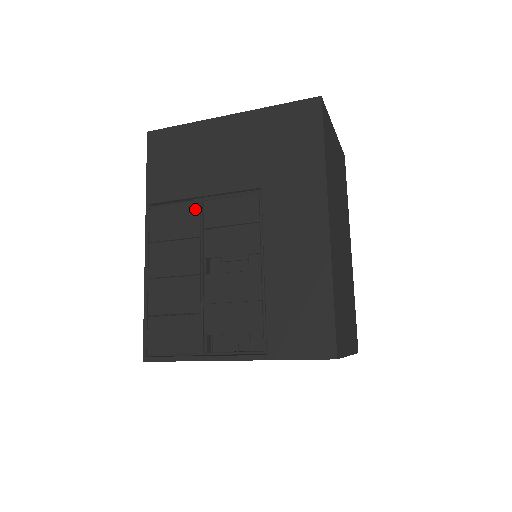
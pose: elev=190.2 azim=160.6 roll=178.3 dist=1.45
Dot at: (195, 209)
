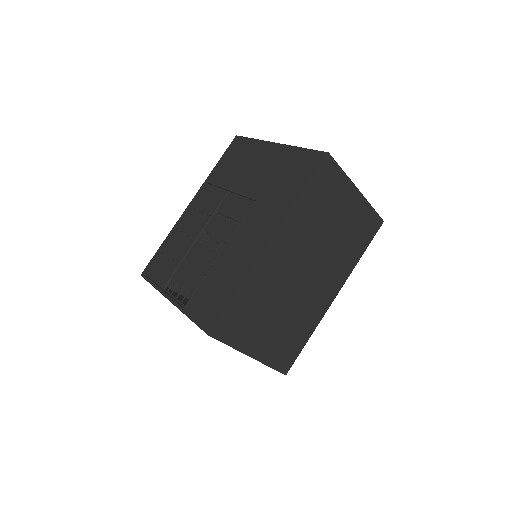
Dot at: (221, 197)
